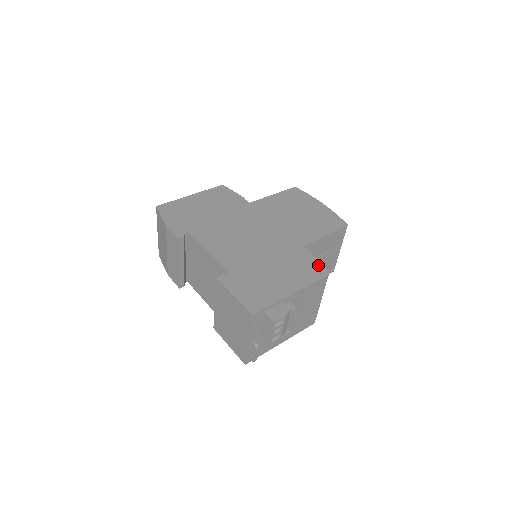
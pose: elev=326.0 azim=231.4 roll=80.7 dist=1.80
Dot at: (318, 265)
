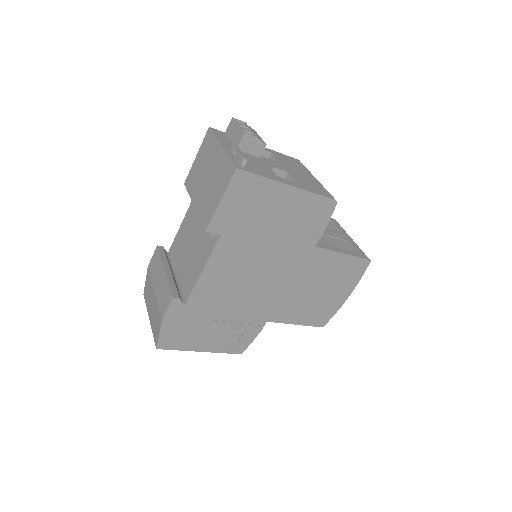
Dot at: occluded
